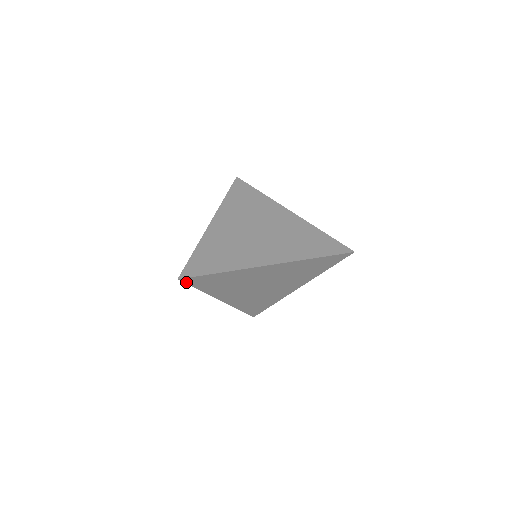
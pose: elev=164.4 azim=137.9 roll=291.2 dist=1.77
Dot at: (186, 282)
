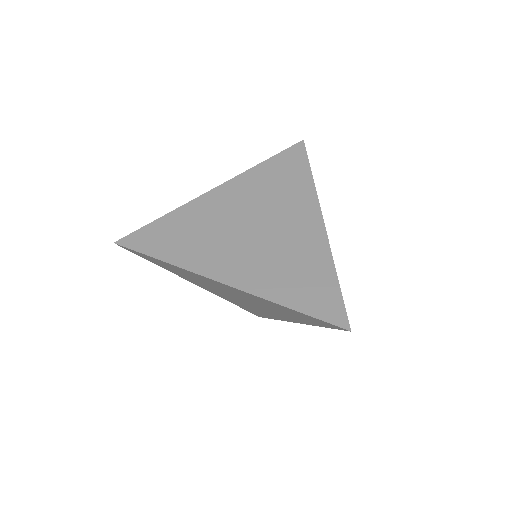
Dot at: (129, 250)
